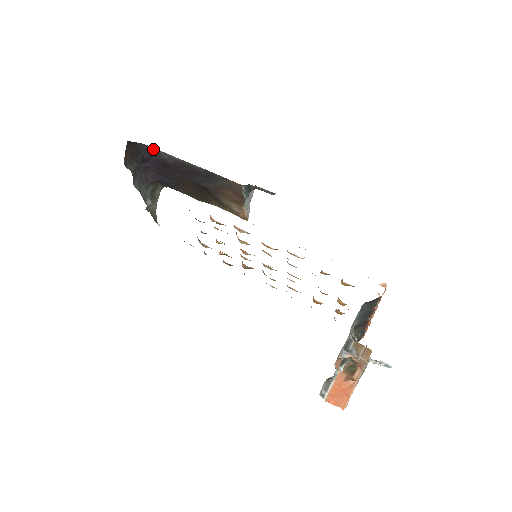
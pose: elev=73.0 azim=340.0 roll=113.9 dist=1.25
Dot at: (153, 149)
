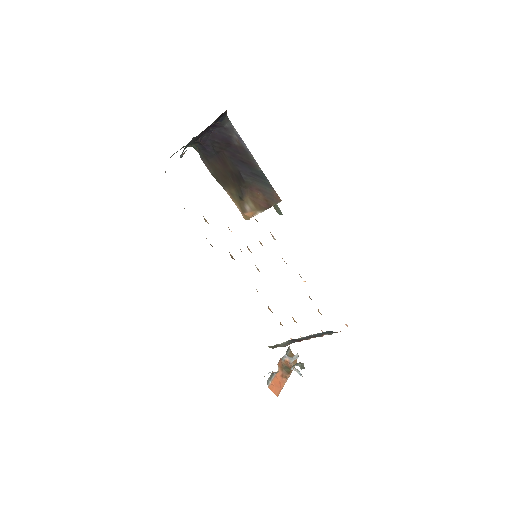
Dot at: (230, 124)
